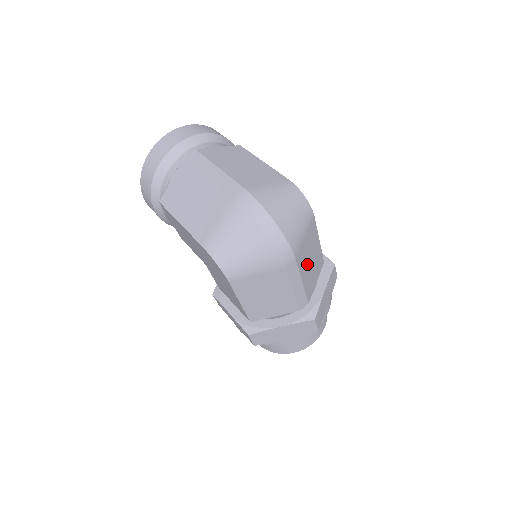
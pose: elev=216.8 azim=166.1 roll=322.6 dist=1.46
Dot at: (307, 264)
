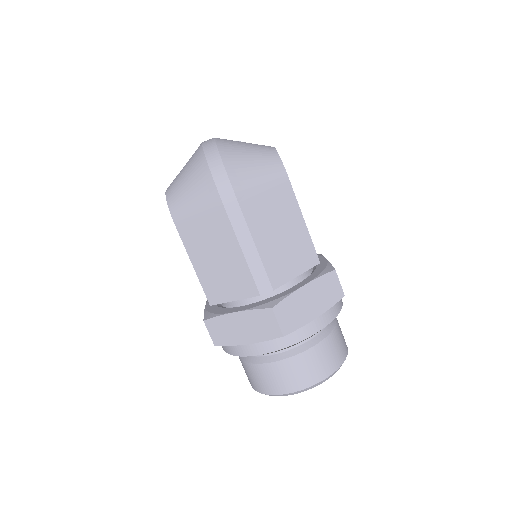
Dot at: (270, 230)
